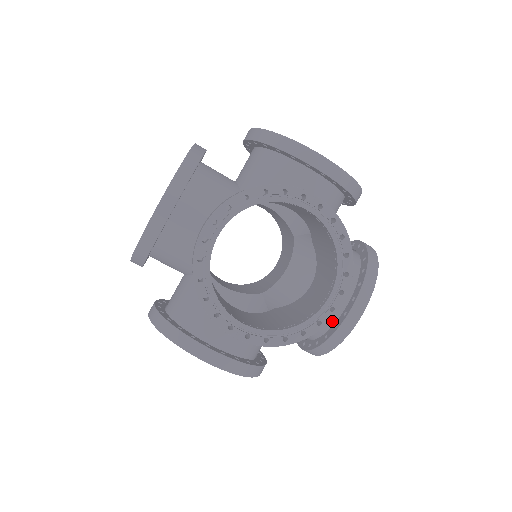
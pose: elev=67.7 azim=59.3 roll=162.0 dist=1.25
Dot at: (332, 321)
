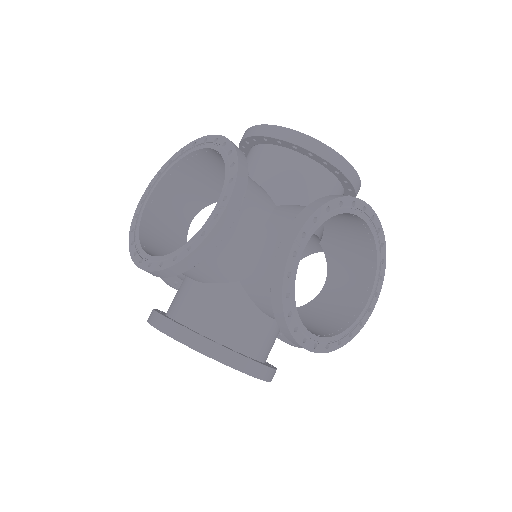
Dot at: occluded
